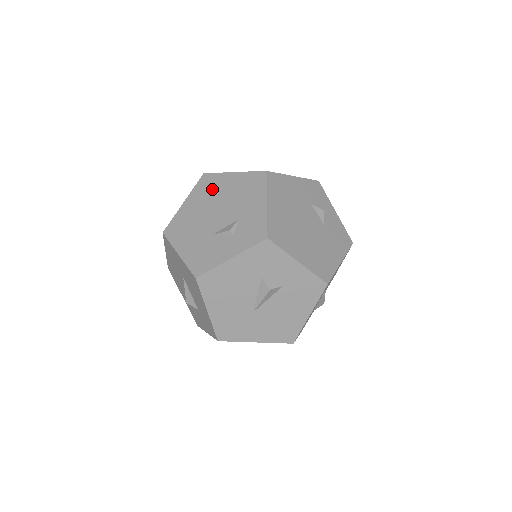
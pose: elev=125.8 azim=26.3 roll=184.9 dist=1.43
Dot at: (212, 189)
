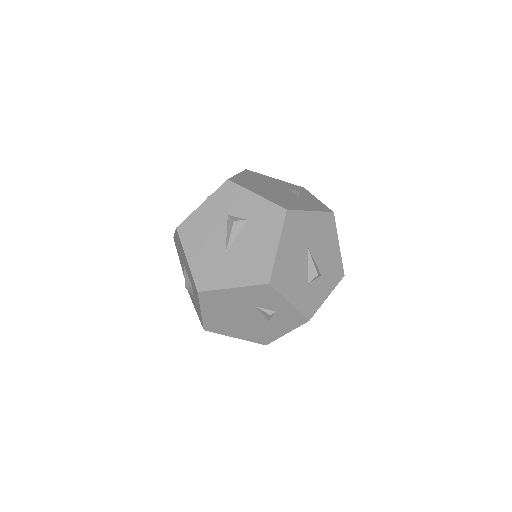
Dot at: occluded
